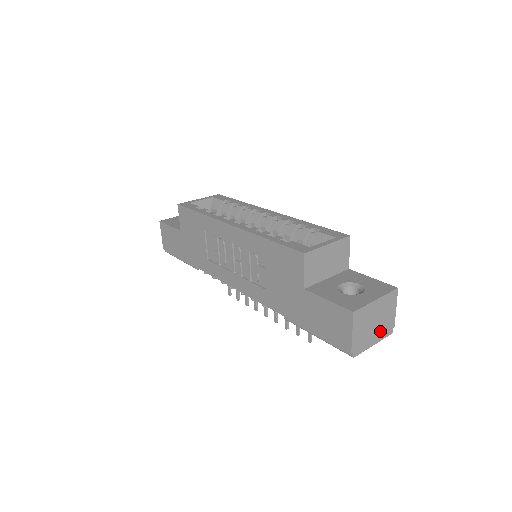
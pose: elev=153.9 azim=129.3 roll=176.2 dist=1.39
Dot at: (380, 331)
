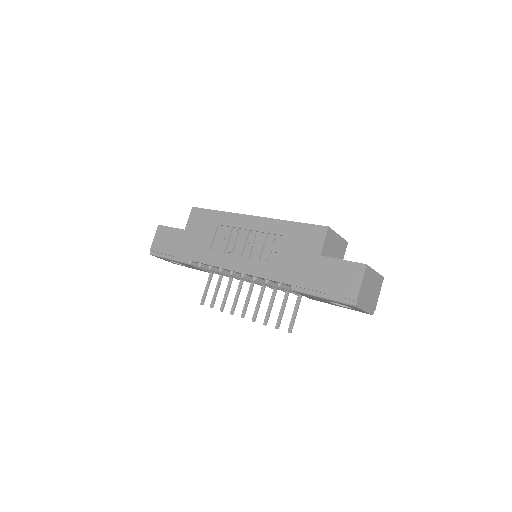
Dot at: (370, 303)
